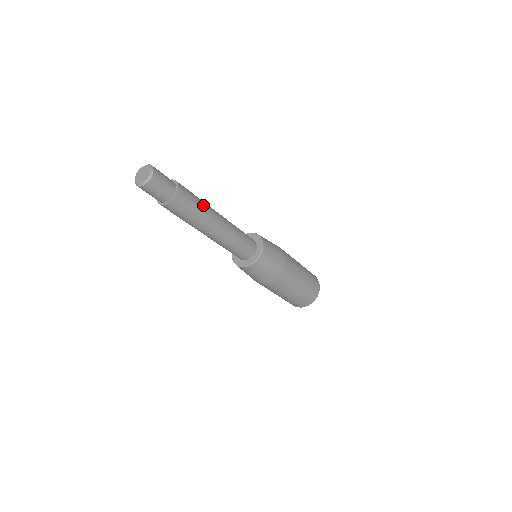
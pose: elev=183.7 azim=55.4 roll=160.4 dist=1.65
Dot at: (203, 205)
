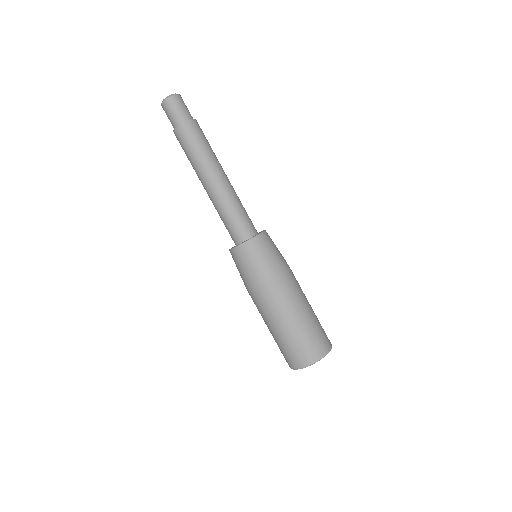
Dot at: (208, 152)
